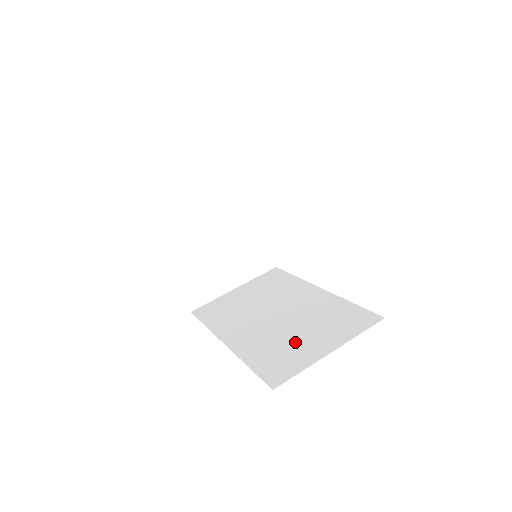
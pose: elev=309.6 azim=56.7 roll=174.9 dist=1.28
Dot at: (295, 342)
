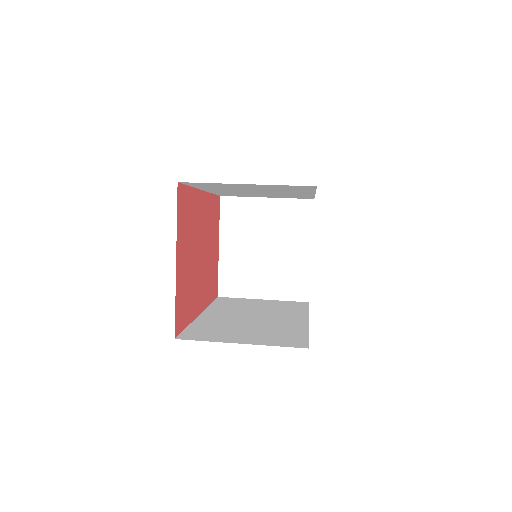
Dot at: (233, 331)
